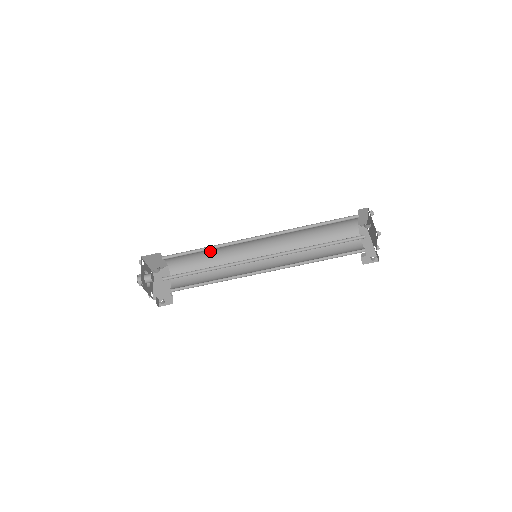
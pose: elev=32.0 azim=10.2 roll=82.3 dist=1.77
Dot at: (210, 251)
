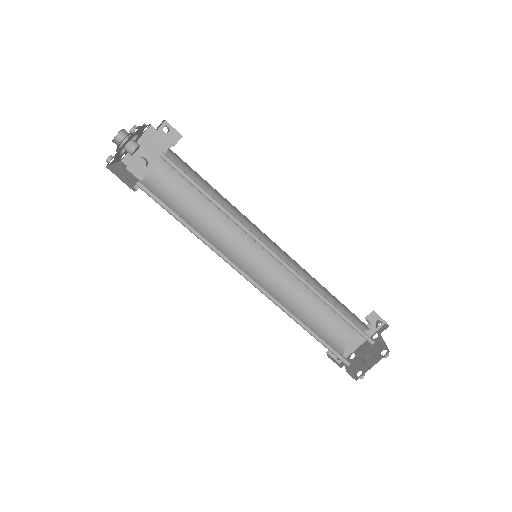
Dot at: occluded
